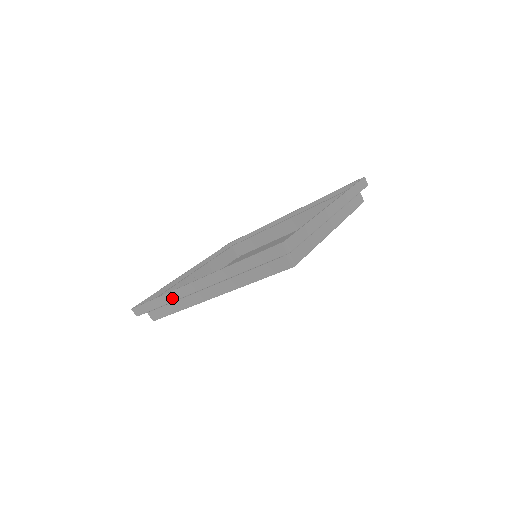
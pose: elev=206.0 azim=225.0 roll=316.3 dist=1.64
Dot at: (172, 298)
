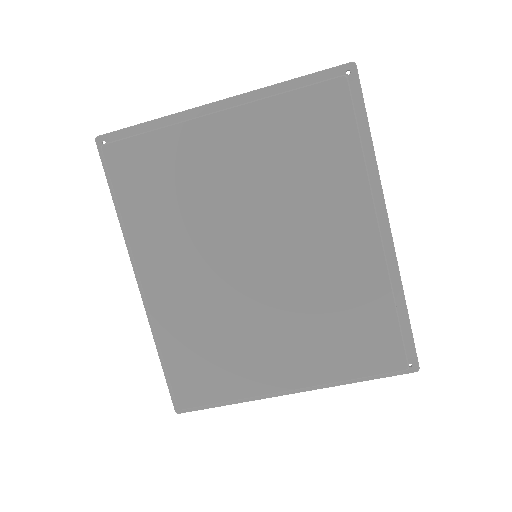
Dot at: (153, 330)
